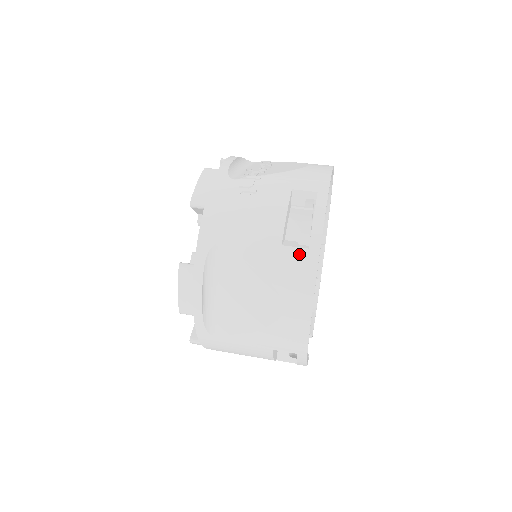
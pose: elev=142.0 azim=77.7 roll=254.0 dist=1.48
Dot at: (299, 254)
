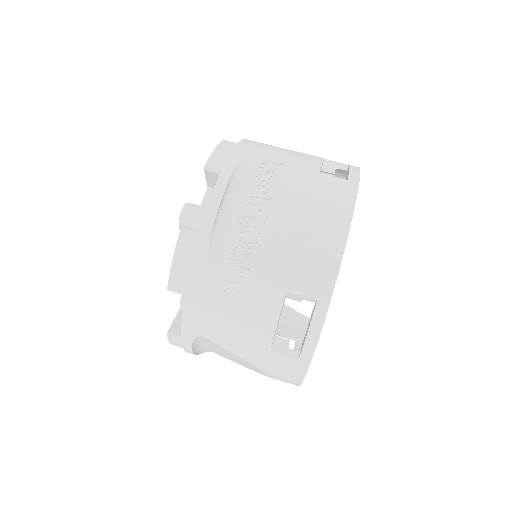
Dot at: (288, 362)
